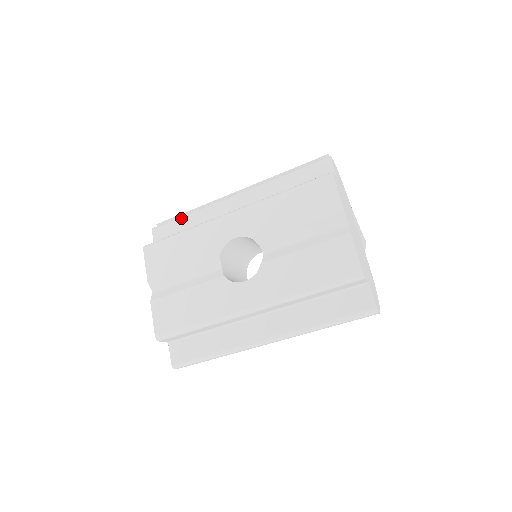
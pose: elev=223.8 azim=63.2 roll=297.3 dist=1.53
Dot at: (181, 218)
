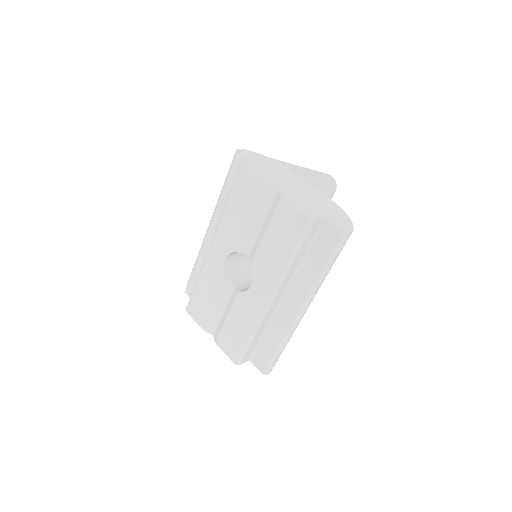
Dot at: (193, 271)
